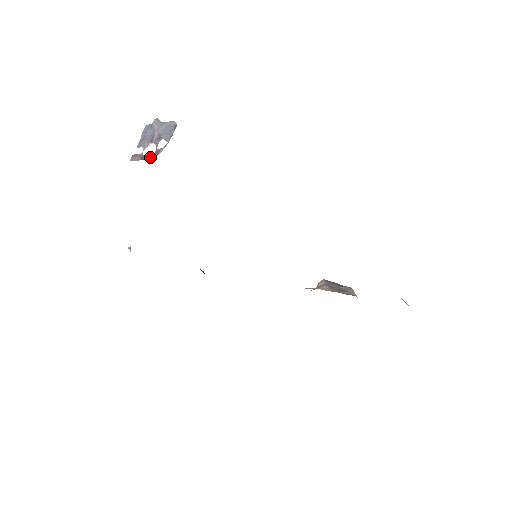
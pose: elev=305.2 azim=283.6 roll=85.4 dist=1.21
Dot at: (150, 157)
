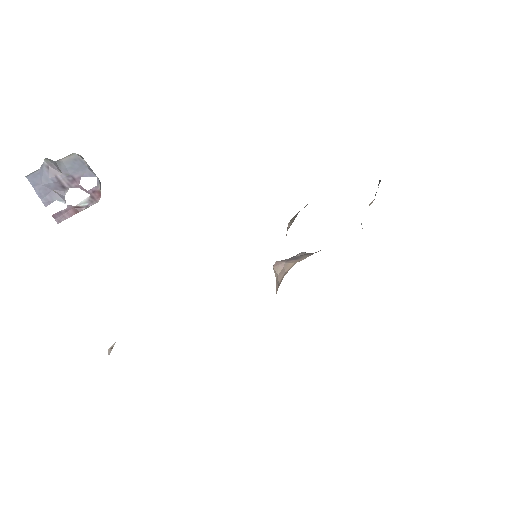
Dot at: (91, 202)
